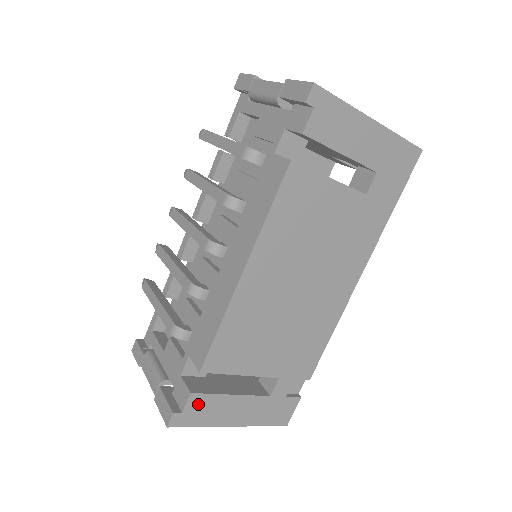
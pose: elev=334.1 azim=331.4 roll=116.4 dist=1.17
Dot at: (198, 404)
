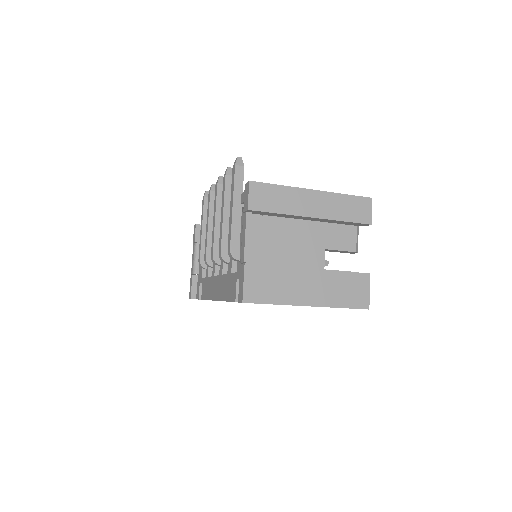
Dot at: occluded
